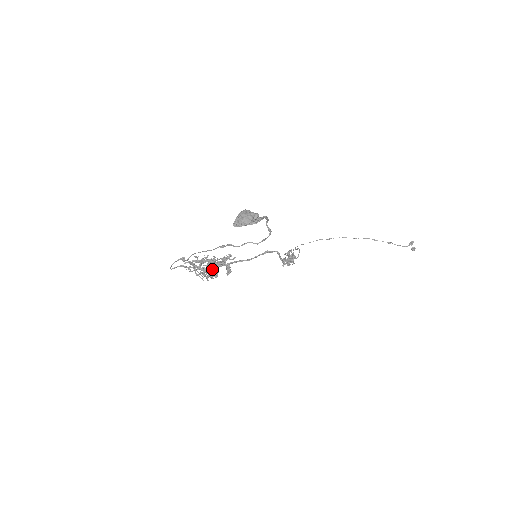
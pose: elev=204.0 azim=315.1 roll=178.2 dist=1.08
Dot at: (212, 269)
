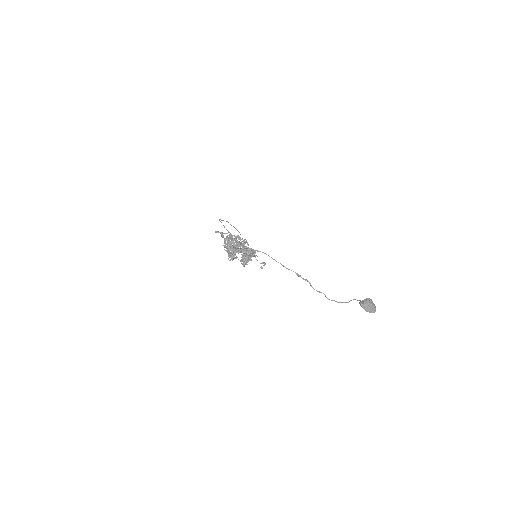
Dot at: (234, 250)
